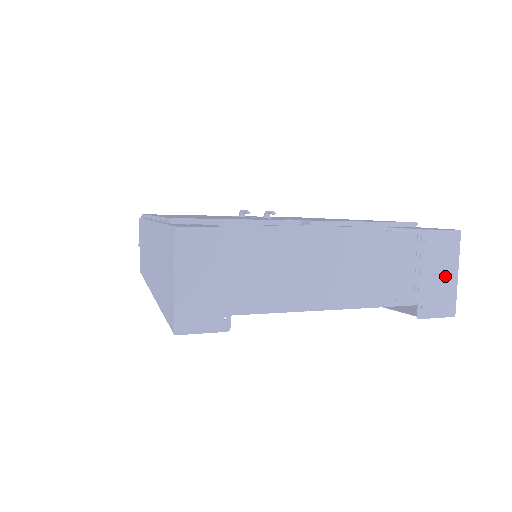
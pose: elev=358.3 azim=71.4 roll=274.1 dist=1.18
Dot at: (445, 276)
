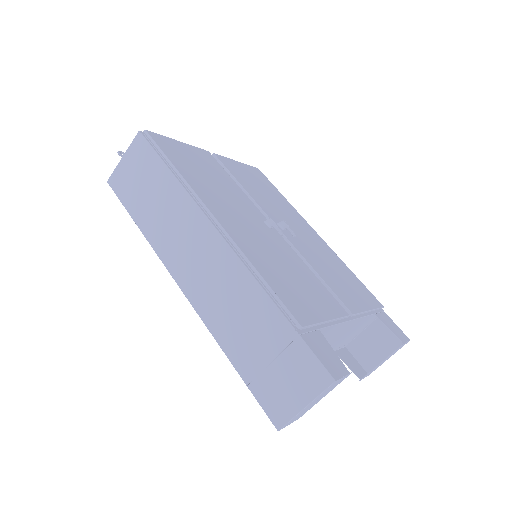
Dot at: occluded
